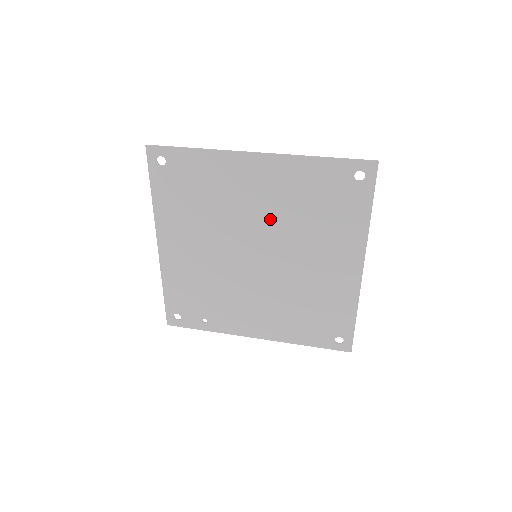
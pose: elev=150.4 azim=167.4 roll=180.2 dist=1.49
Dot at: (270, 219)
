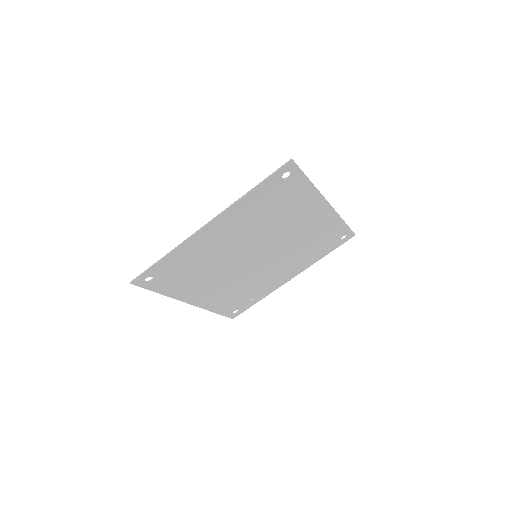
Dot at: (248, 238)
